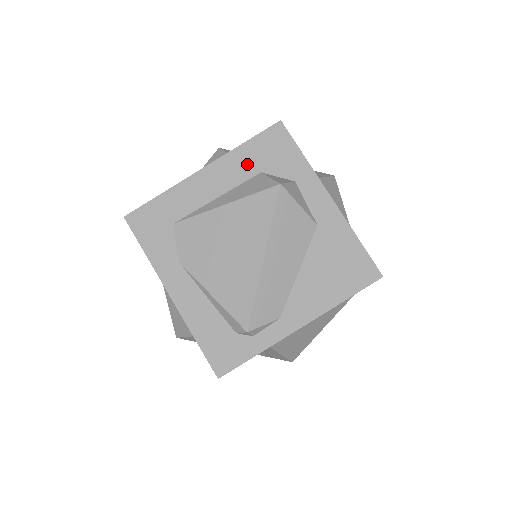
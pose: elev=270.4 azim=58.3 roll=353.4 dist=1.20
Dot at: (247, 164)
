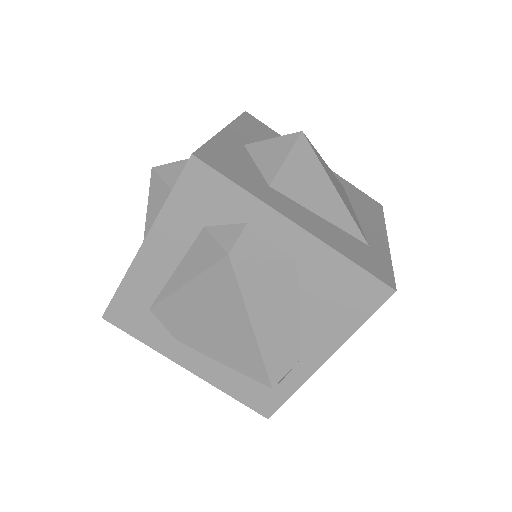
Dot at: (184, 223)
